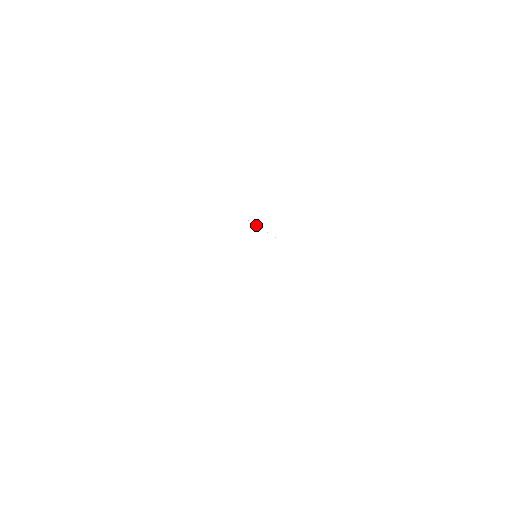
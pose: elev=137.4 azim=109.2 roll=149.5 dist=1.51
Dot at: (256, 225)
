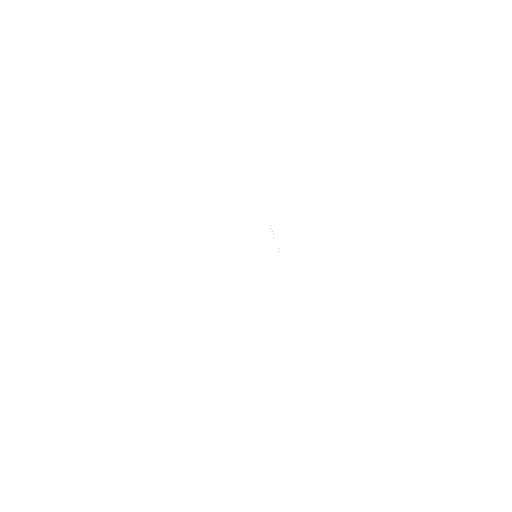
Dot at: occluded
